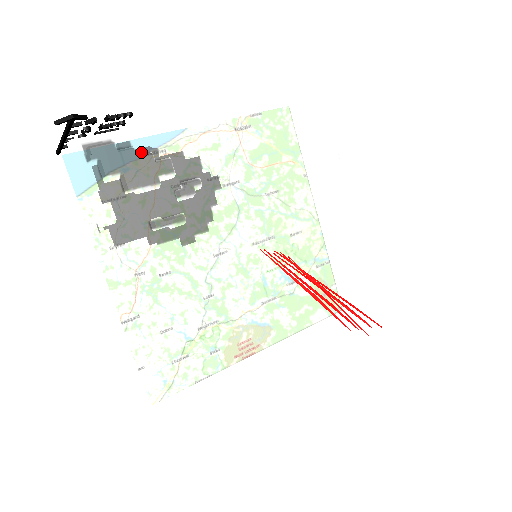
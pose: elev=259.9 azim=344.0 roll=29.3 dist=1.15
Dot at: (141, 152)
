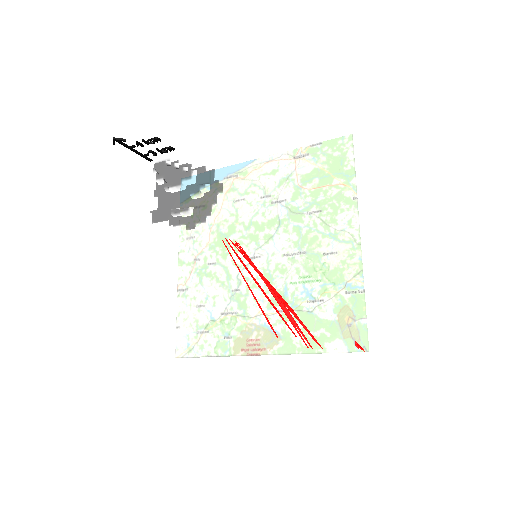
Dot at: occluded
